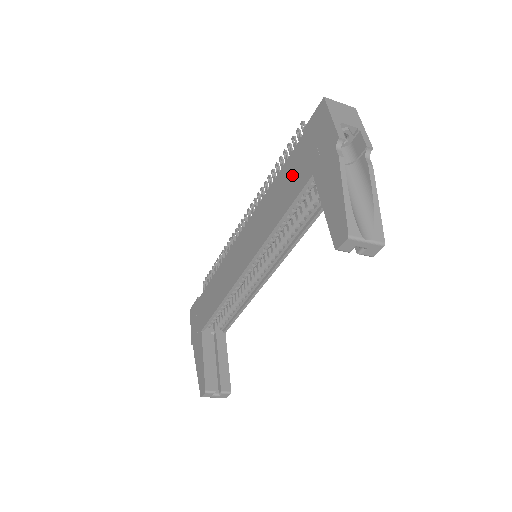
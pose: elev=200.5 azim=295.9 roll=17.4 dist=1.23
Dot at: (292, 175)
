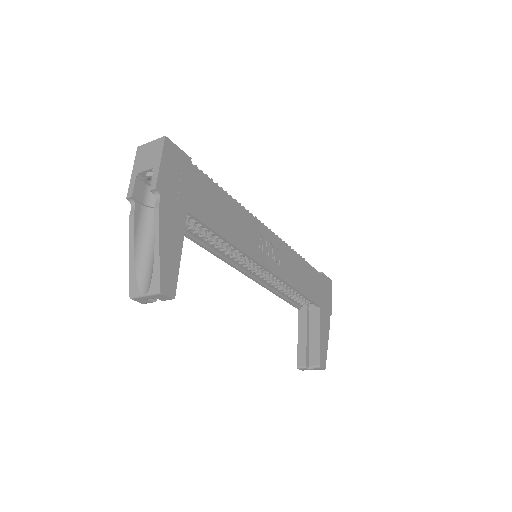
Dot at: occluded
